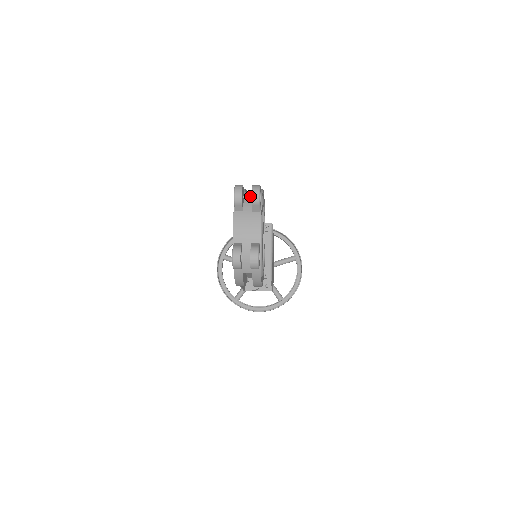
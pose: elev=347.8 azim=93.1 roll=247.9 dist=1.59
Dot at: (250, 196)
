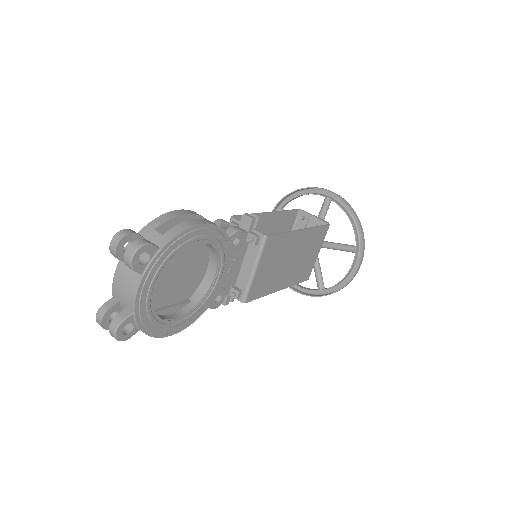
Dot at: occluded
